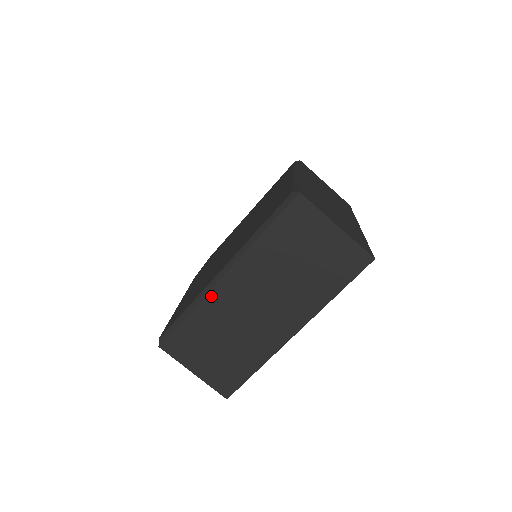
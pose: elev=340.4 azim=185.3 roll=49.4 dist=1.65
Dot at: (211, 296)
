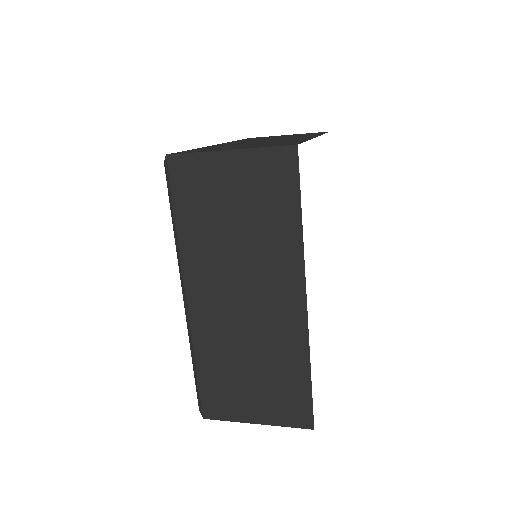
Dot at: (196, 329)
